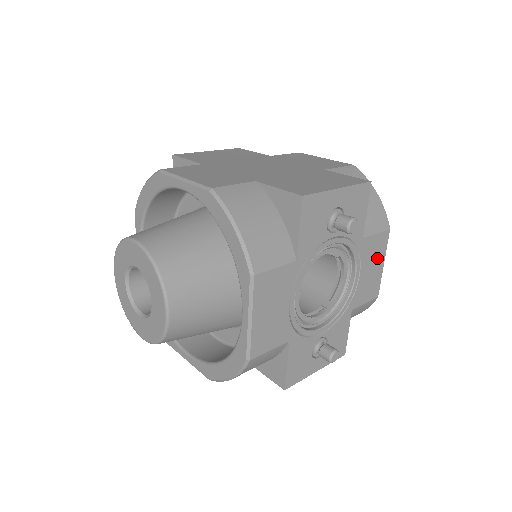
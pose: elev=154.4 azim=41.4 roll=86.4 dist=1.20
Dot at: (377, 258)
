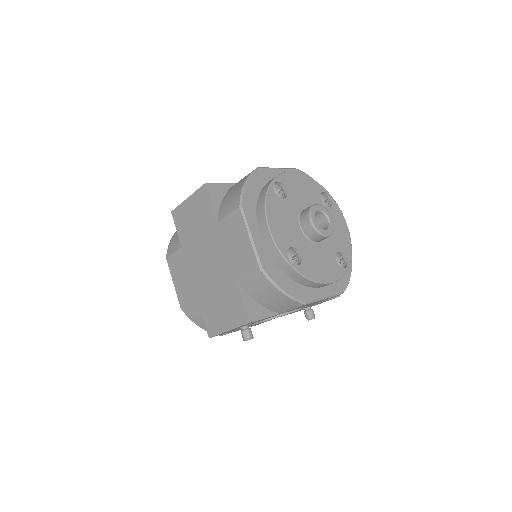
Dot at: (311, 303)
